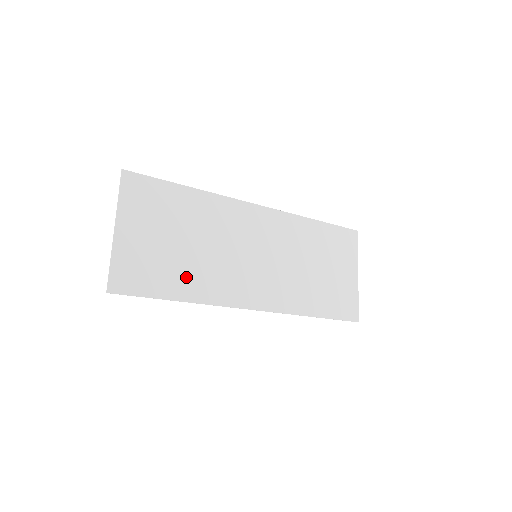
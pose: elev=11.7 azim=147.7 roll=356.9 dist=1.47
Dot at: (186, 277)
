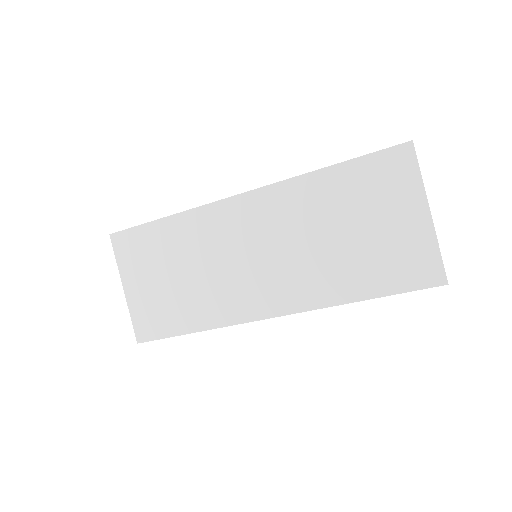
Dot at: (192, 308)
